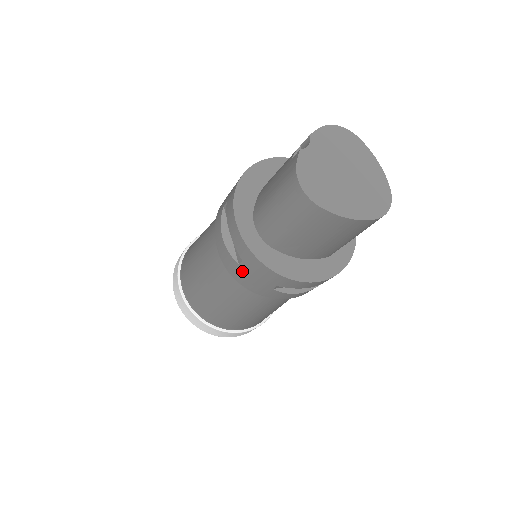
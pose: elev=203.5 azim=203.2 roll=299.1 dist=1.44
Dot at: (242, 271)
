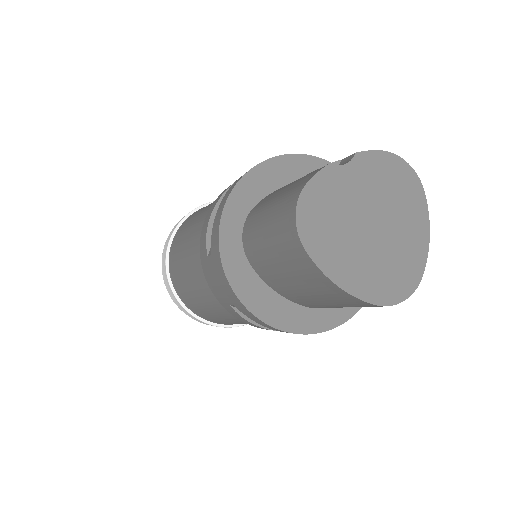
Dot at: (208, 265)
